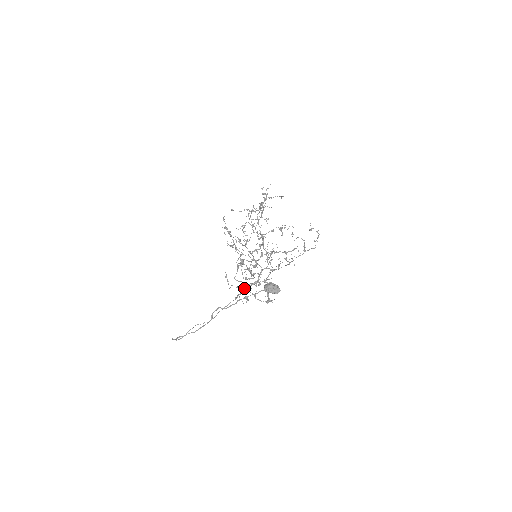
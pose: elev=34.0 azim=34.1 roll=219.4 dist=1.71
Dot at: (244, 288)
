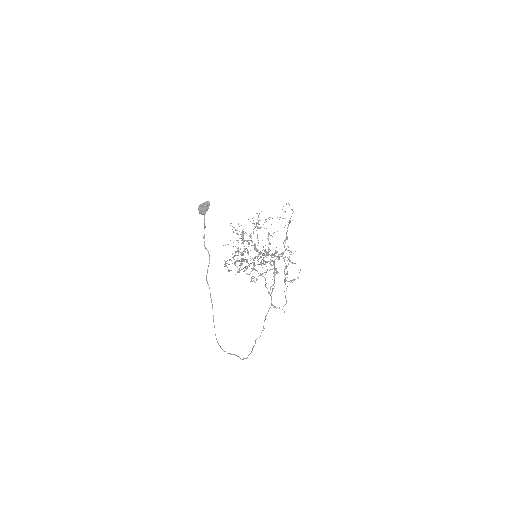
Dot at: (246, 266)
